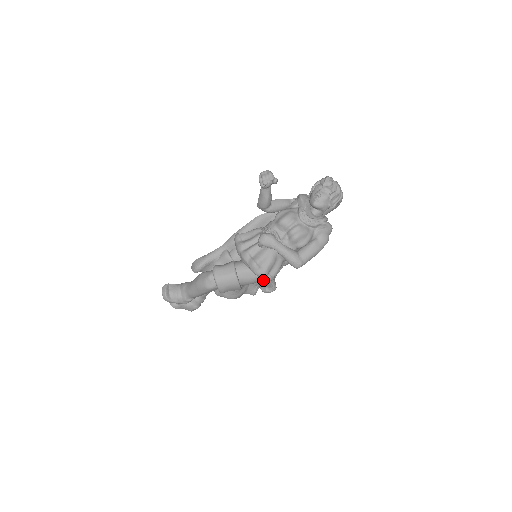
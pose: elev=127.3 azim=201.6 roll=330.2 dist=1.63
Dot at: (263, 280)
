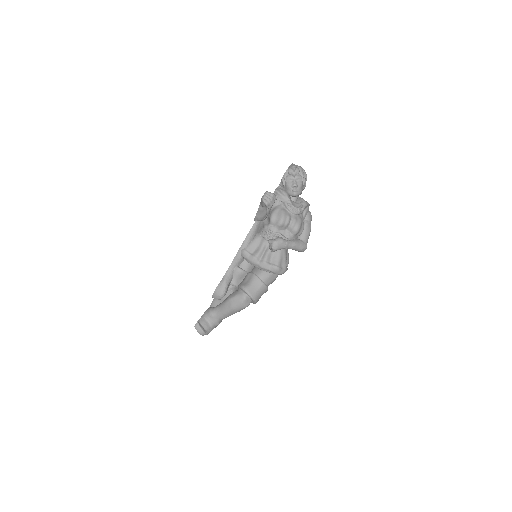
Dot at: occluded
